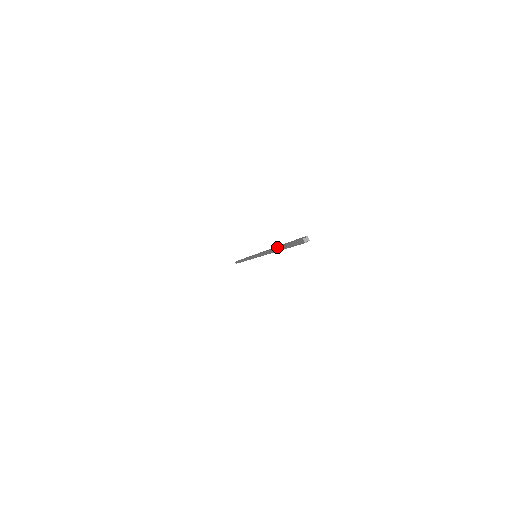
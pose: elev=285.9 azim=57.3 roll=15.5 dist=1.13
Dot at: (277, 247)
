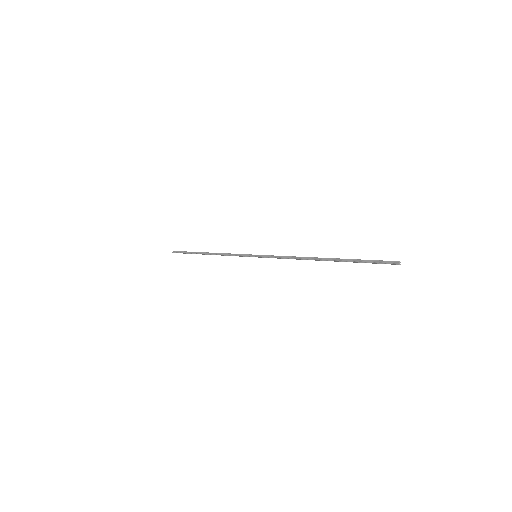
Dot at: occluded
